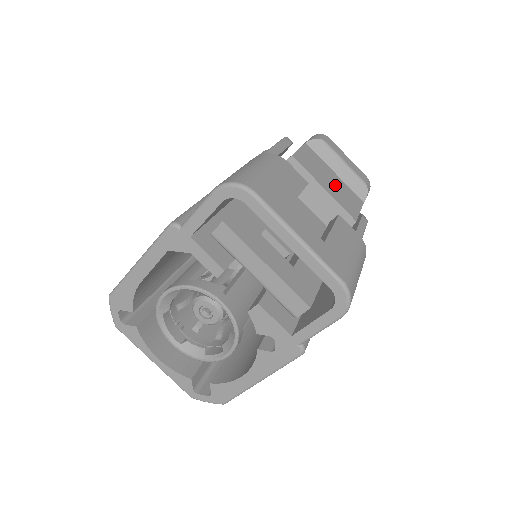
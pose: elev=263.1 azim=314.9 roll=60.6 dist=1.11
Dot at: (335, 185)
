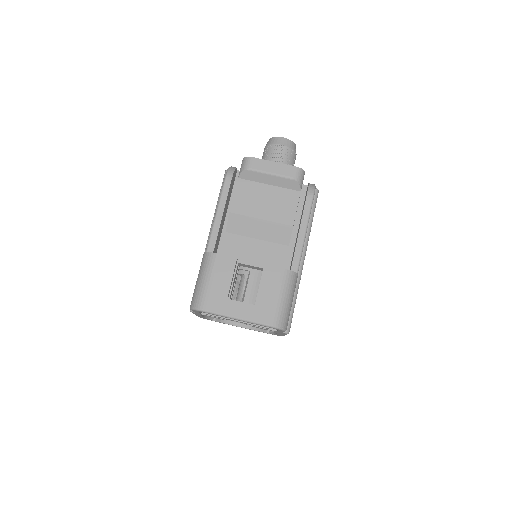
Dot at: (270, 202)
